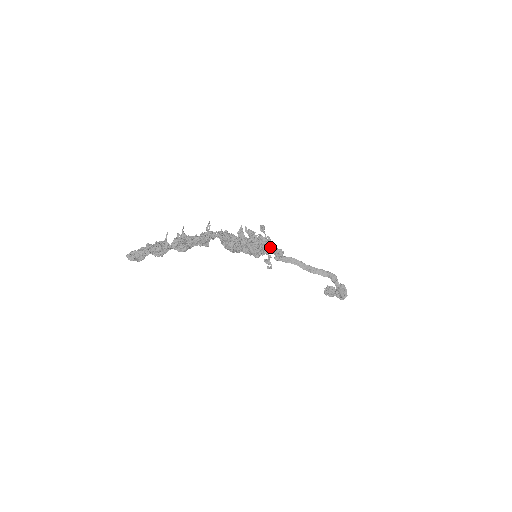
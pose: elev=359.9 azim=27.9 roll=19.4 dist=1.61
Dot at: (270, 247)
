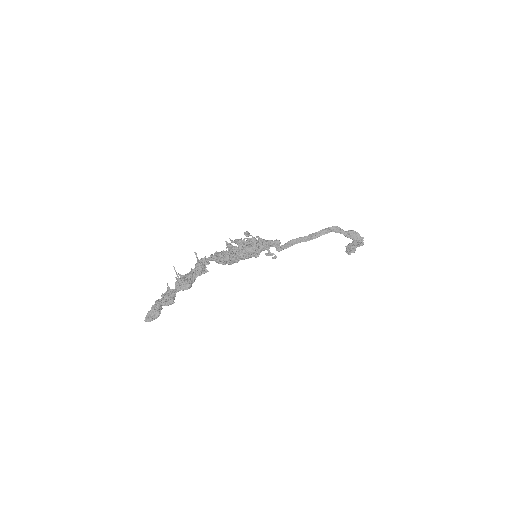
Dot at: (264, 243)
